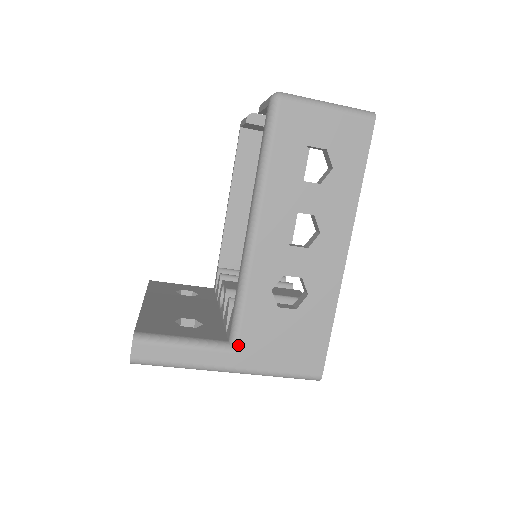
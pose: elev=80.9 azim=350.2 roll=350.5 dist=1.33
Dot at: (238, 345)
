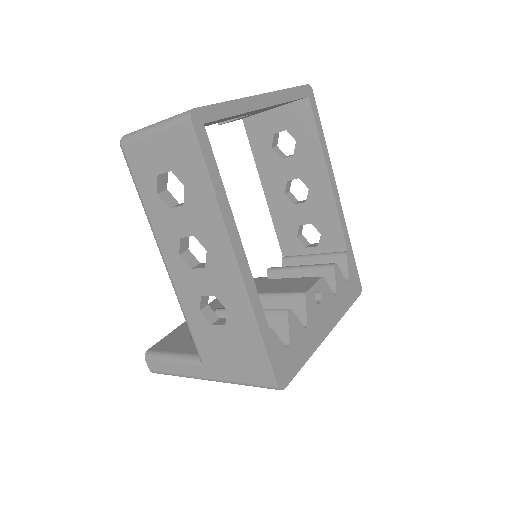
Dot at: (202, 359)
